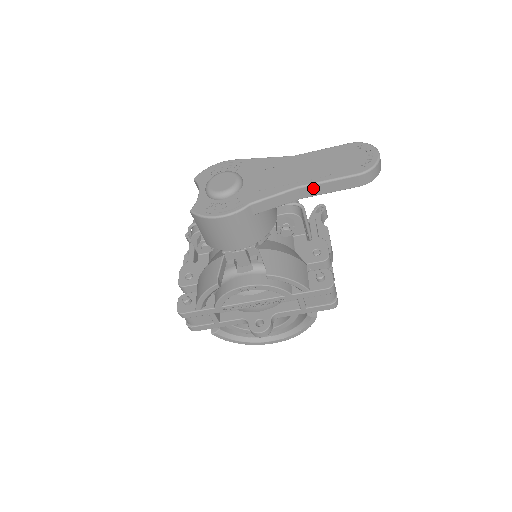
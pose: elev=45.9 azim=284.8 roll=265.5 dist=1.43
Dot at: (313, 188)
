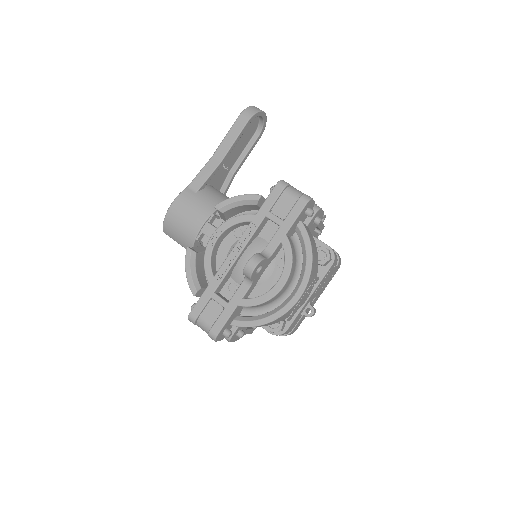
Dot at: (221, 148)
